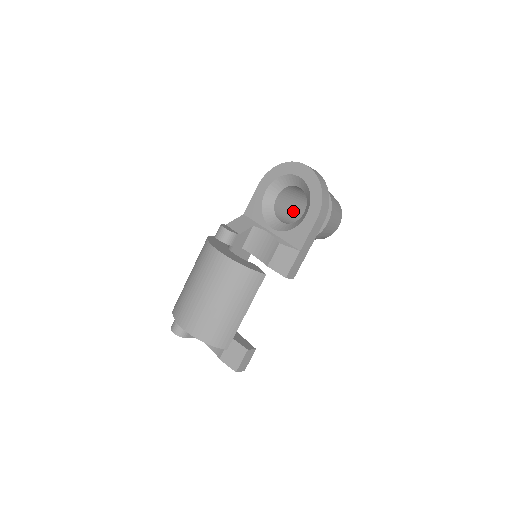
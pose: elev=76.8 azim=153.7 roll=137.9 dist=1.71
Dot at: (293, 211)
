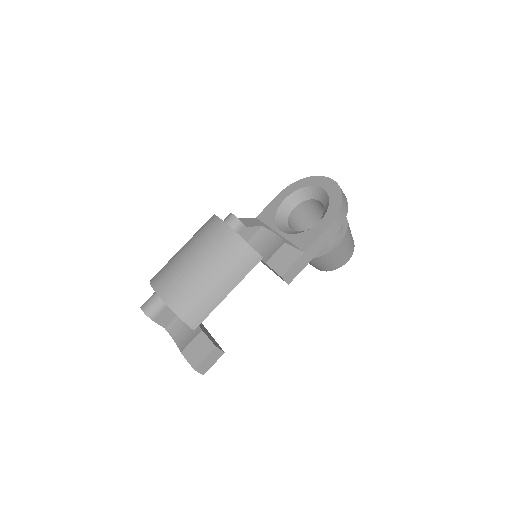
Dot at: occluded
